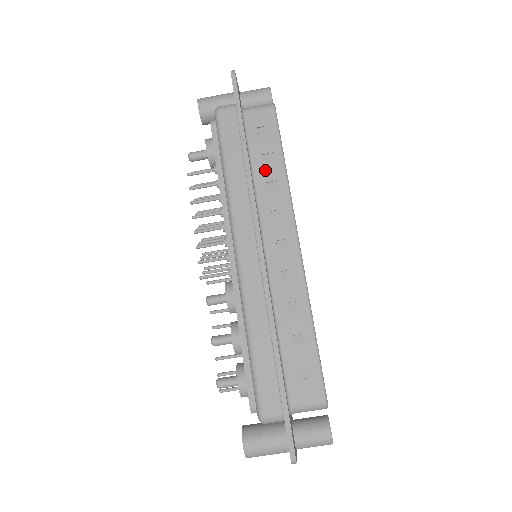
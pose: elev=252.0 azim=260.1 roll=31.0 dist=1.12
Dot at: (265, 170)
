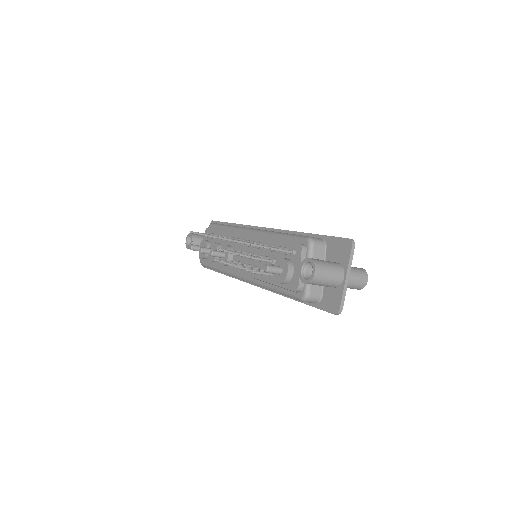
Dot at: occluded
